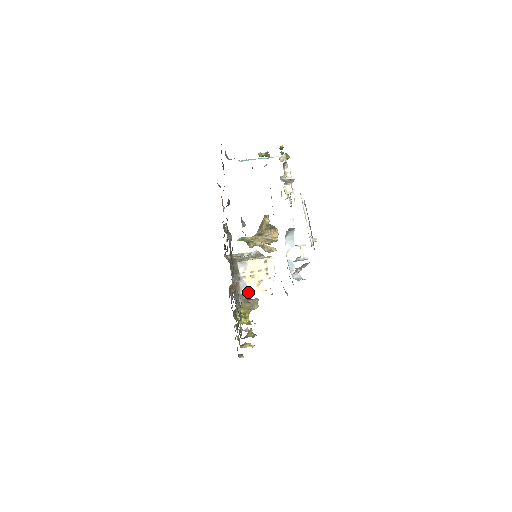
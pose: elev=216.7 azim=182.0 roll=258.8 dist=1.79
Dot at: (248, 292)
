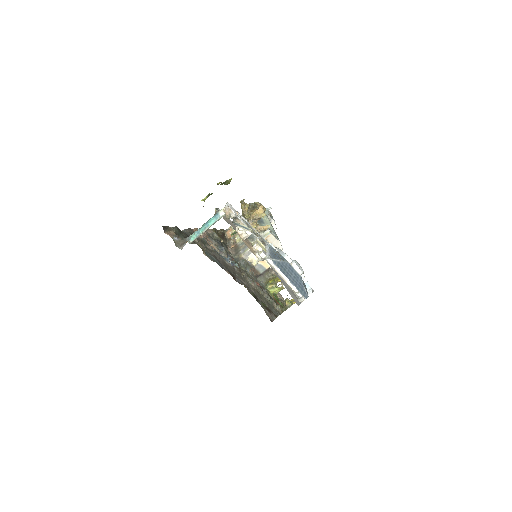
Dot at: (266, 268)
